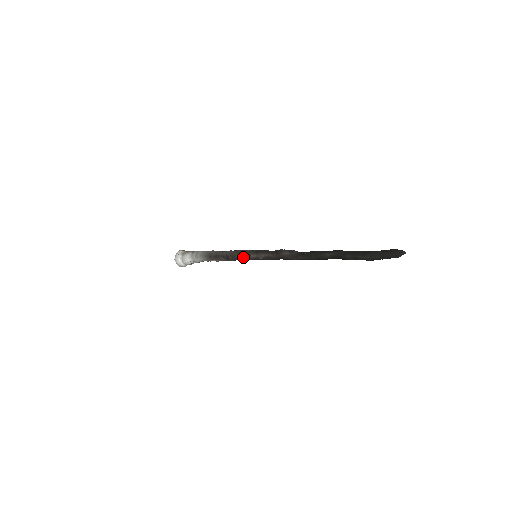
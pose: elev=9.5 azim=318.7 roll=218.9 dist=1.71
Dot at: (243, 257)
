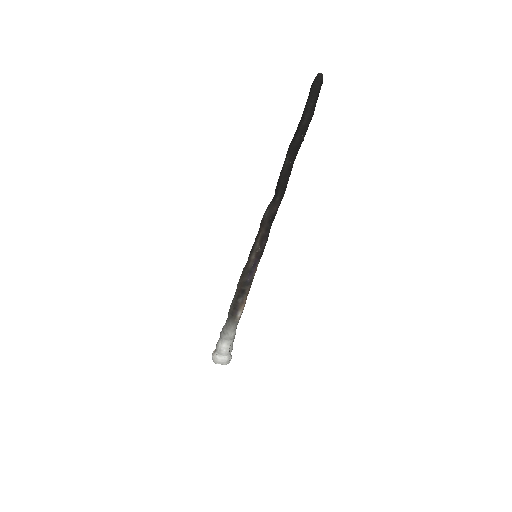
Dot at: (249, 271)
